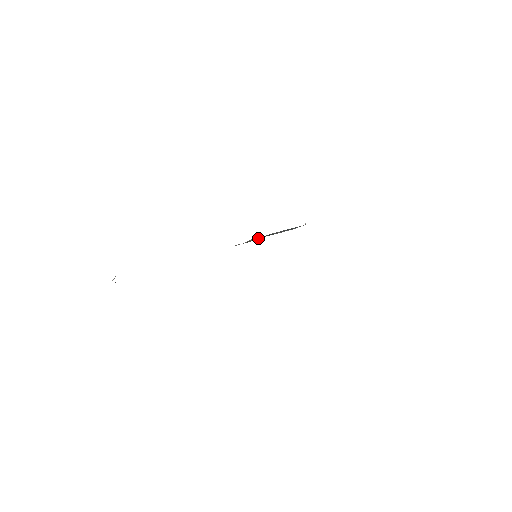
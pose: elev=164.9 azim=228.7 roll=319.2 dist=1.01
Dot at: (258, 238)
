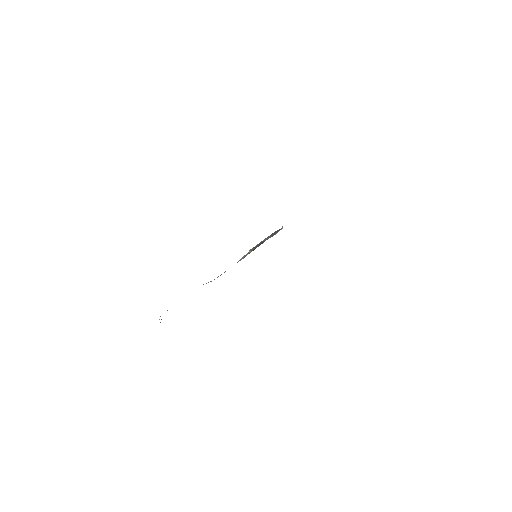
Dot at: (254, 248)
